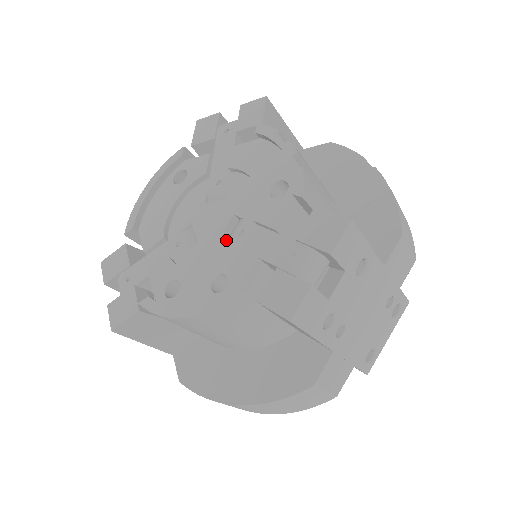
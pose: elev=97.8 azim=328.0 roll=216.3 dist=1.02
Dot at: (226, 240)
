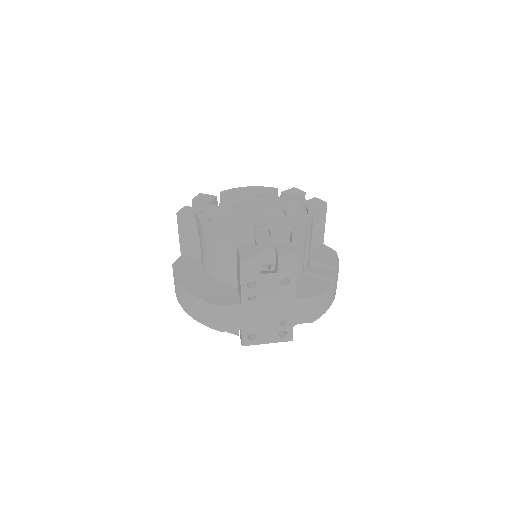
Dot at: occluded
